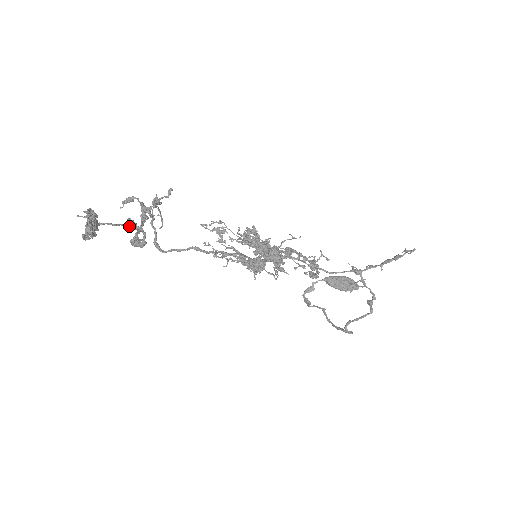
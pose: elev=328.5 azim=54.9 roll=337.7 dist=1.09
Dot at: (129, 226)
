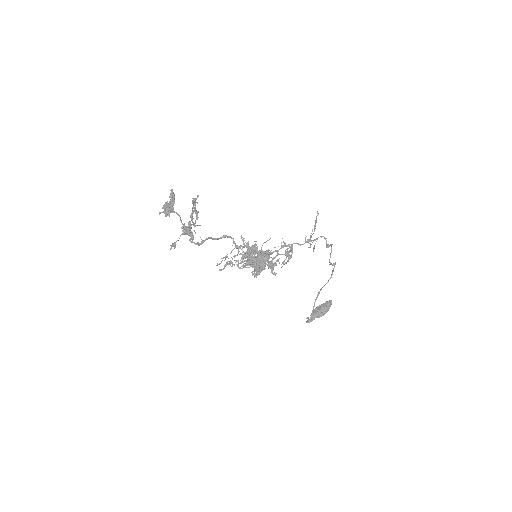
Dot at: (184, 224)
